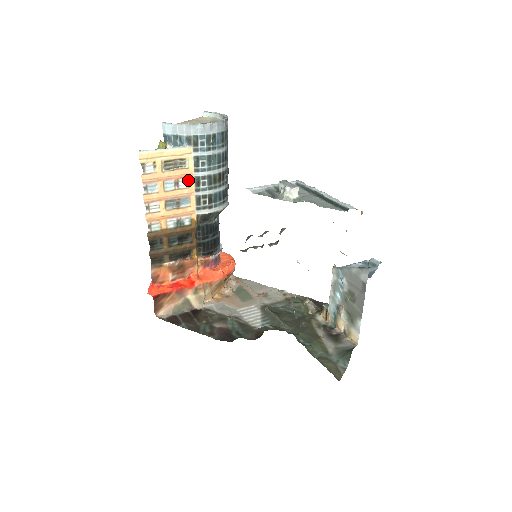
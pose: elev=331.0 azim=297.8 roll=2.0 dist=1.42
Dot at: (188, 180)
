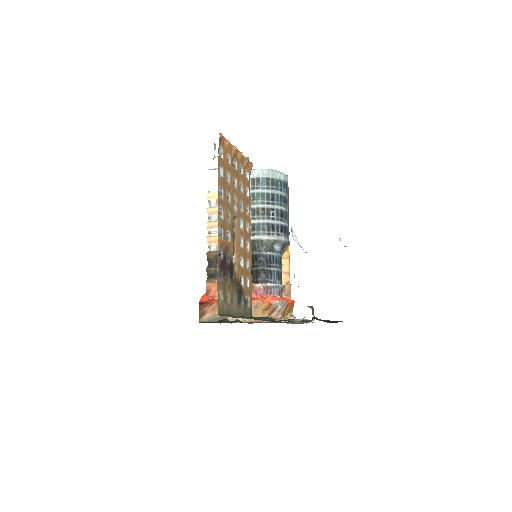
Dot at: occluded
